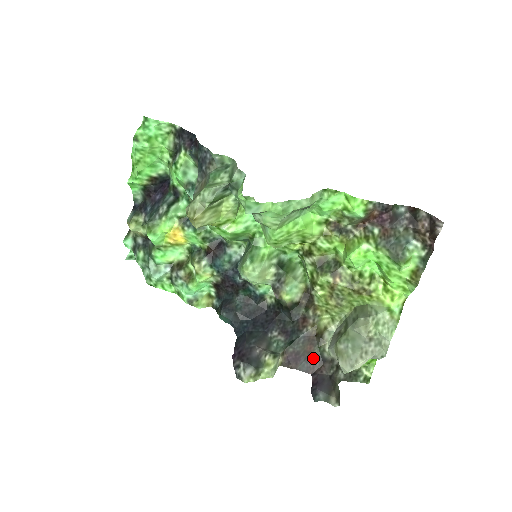
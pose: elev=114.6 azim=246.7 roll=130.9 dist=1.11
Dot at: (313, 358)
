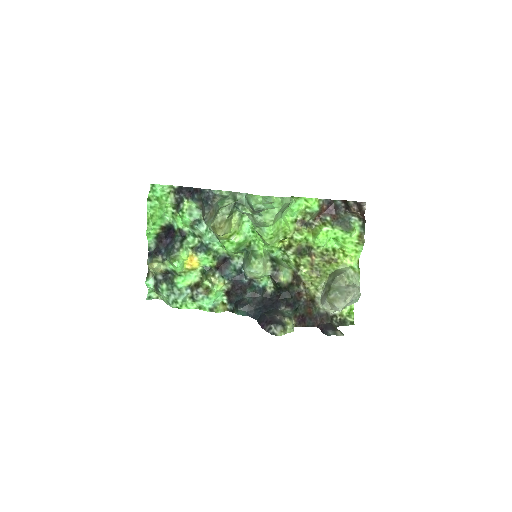
Dot at: (314, 316)
